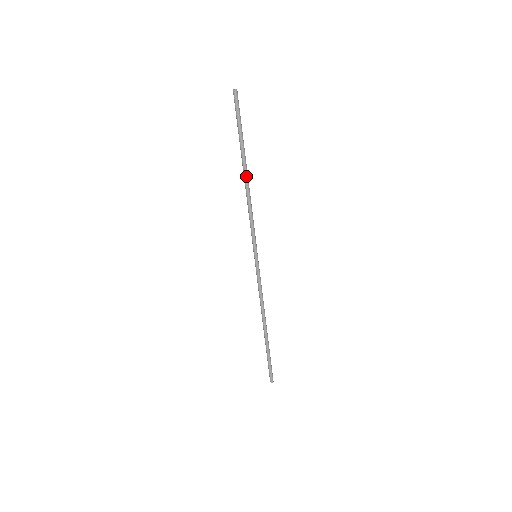
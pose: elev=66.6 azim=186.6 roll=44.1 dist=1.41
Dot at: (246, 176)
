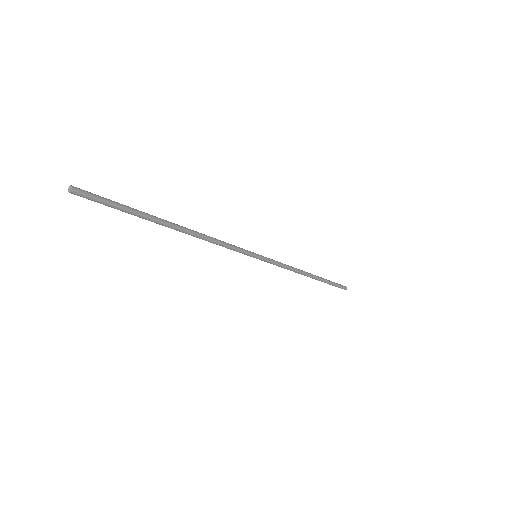
Dot at: (179, 231)
